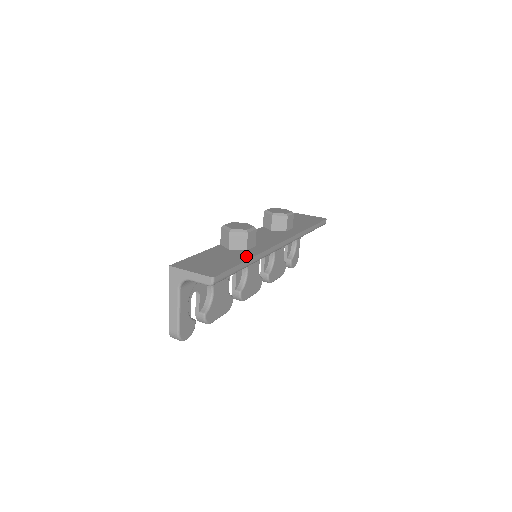
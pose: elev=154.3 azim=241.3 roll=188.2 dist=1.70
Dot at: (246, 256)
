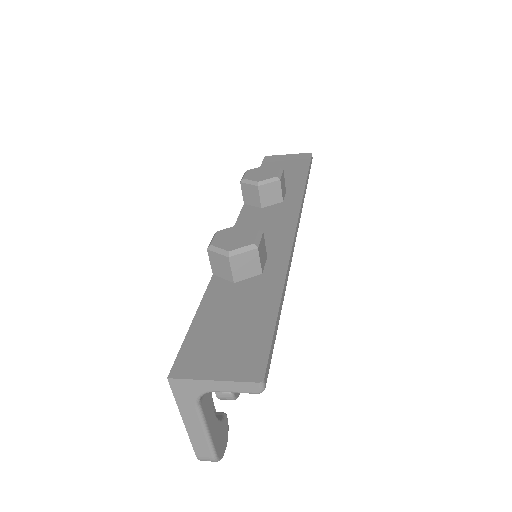
Dot at: (272, 290)
